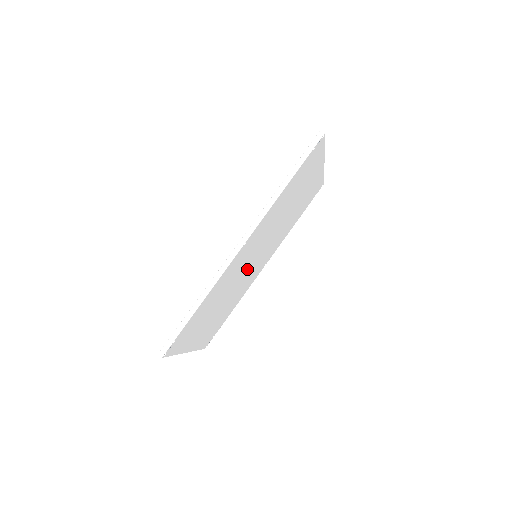
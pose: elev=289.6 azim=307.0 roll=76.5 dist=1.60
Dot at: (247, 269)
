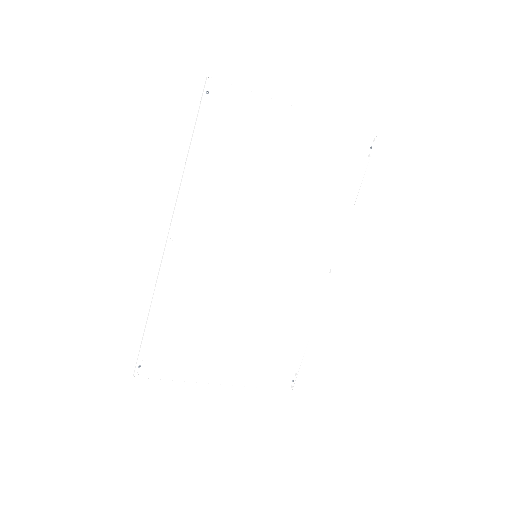
Dot at: (253, 275)
